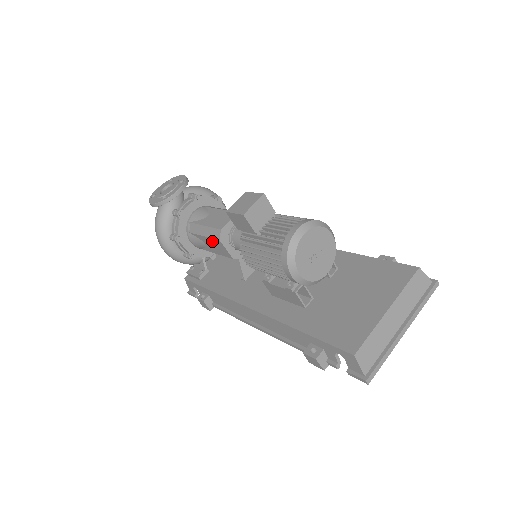
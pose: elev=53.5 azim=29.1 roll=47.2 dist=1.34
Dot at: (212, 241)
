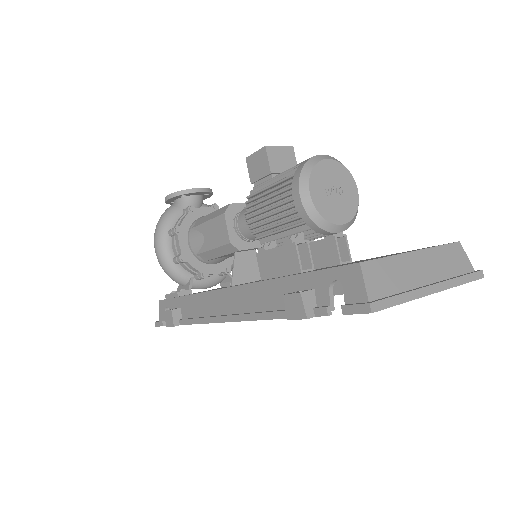
Dot at: (214, 223)
